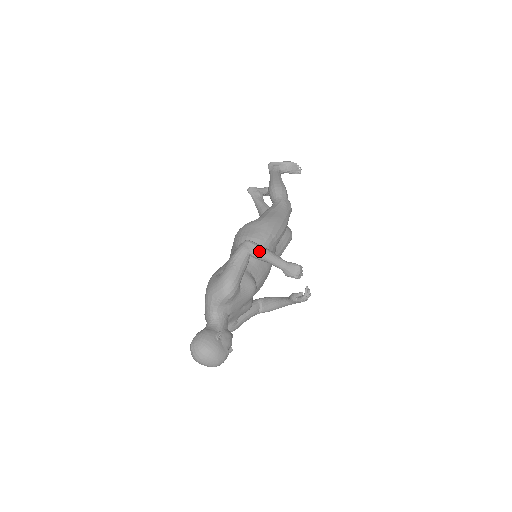
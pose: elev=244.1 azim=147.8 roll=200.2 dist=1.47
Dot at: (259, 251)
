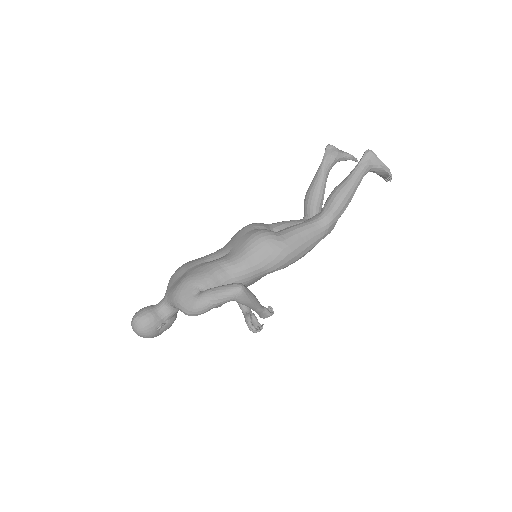
Dot at: (243, 302)
